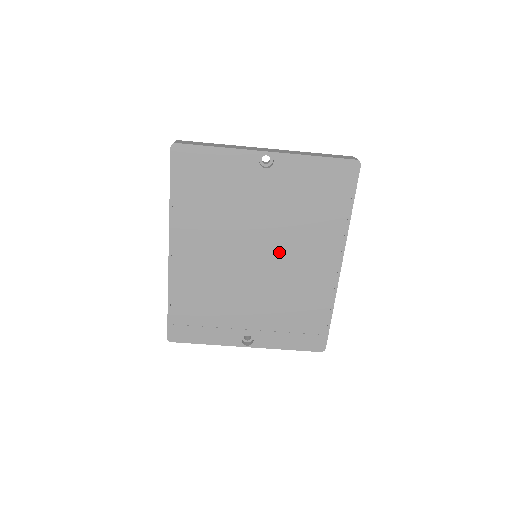
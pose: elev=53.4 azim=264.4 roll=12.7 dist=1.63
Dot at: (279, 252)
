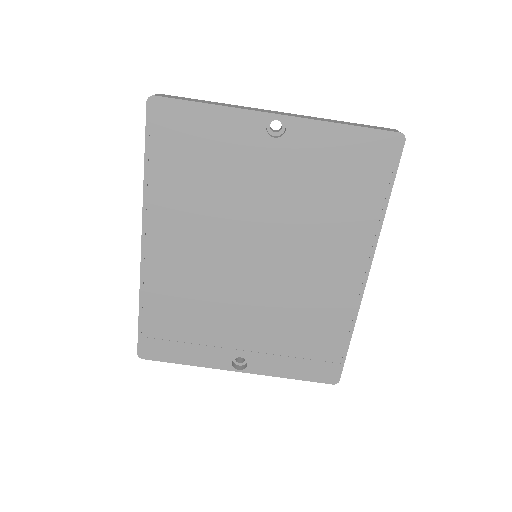
Dot at: (286, 253)
